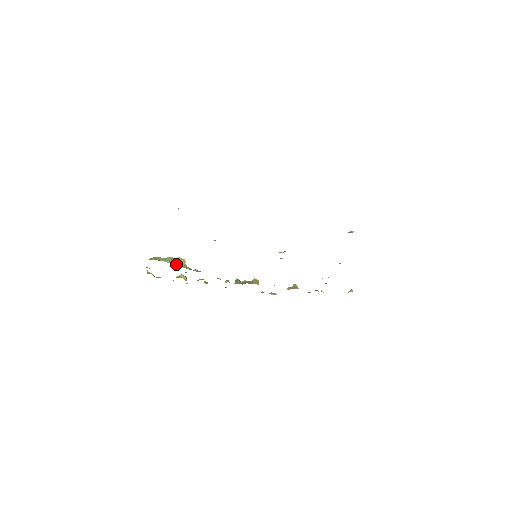
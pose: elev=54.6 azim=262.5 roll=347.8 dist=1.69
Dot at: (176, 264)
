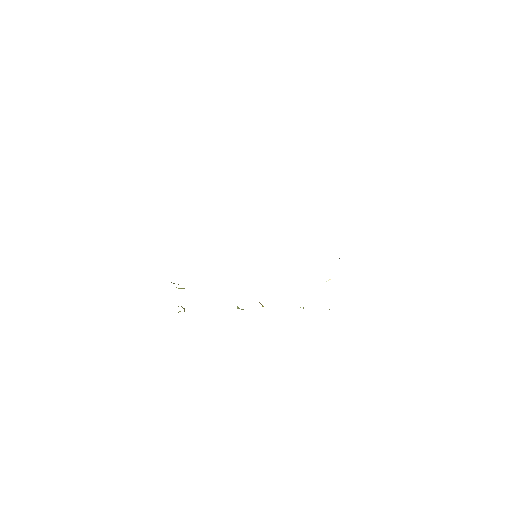
Dot at: occluded
